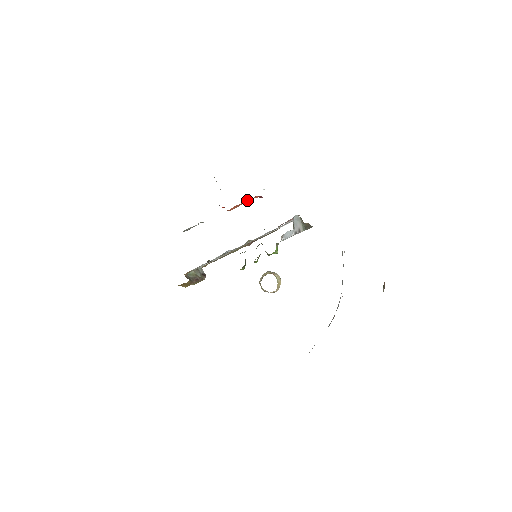
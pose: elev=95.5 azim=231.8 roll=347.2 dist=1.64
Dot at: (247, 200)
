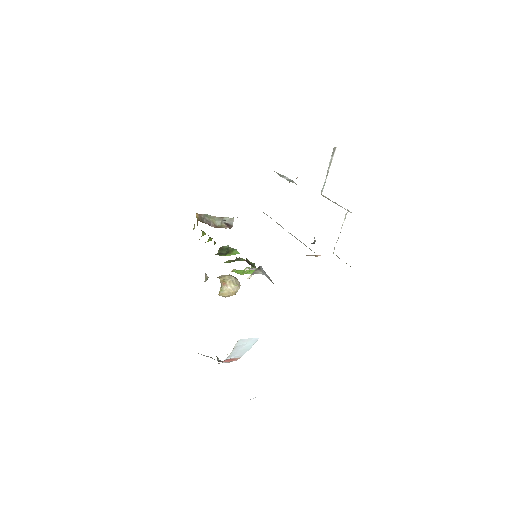
Dot at: occluded
